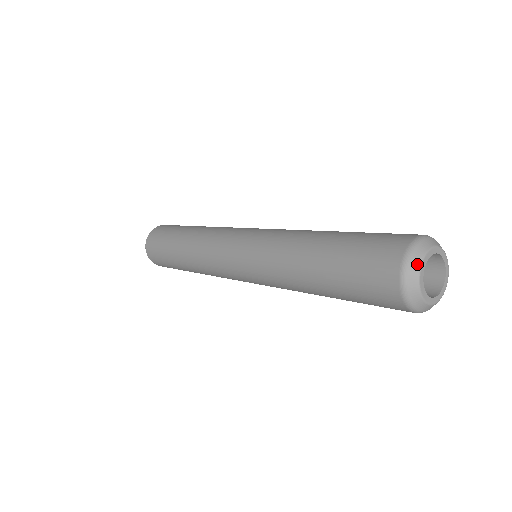
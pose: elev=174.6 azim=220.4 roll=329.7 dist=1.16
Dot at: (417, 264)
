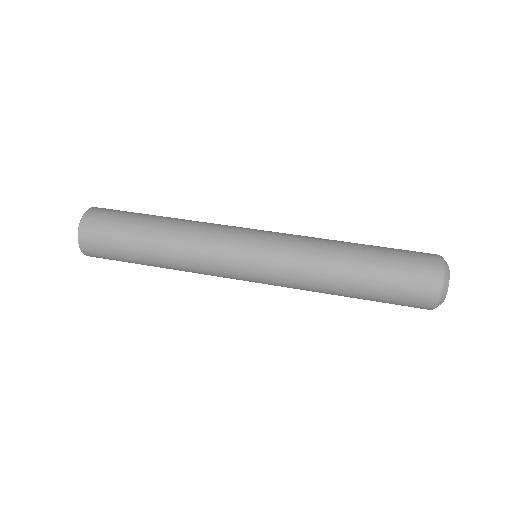
Dot at: (447, 287)
